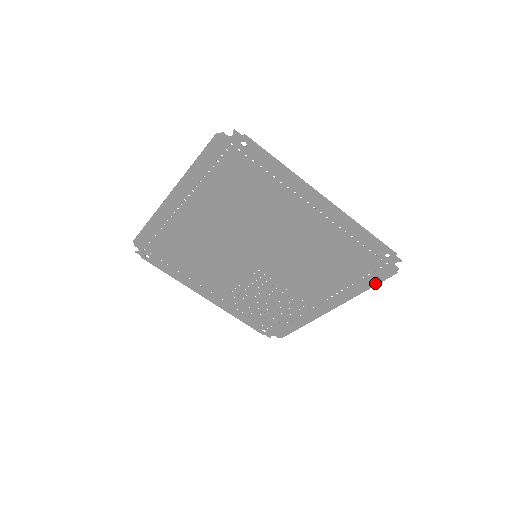
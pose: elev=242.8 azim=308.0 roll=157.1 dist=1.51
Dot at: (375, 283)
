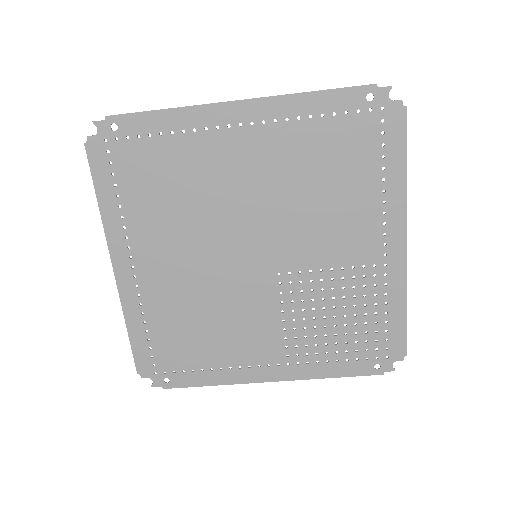
Dot at: (402, 149)
